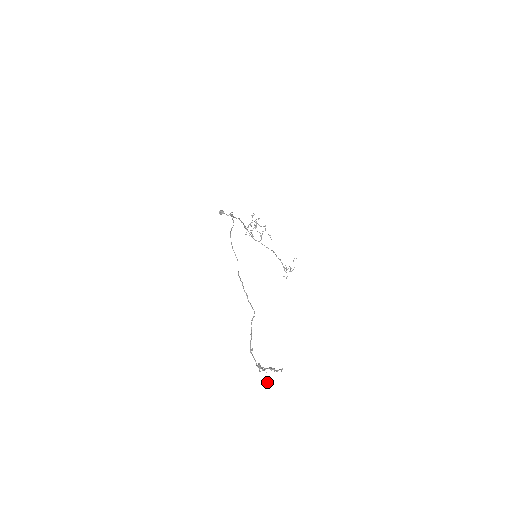
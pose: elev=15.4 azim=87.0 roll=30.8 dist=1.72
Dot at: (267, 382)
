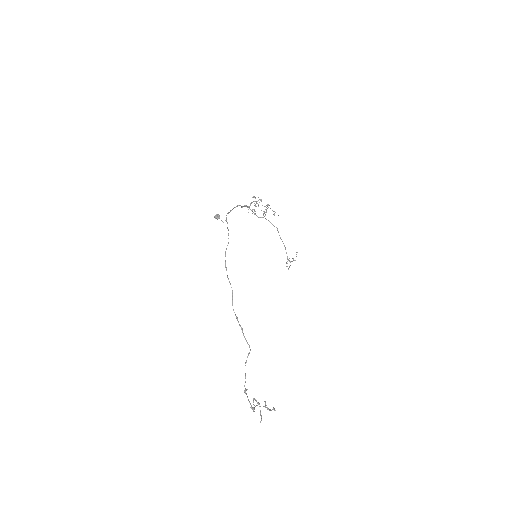
Dot at: (260, 422)
